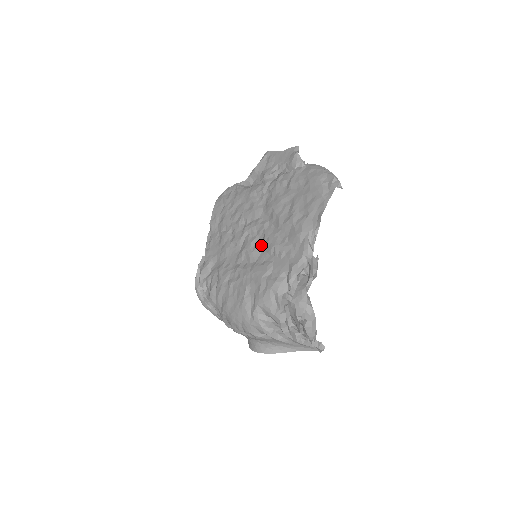
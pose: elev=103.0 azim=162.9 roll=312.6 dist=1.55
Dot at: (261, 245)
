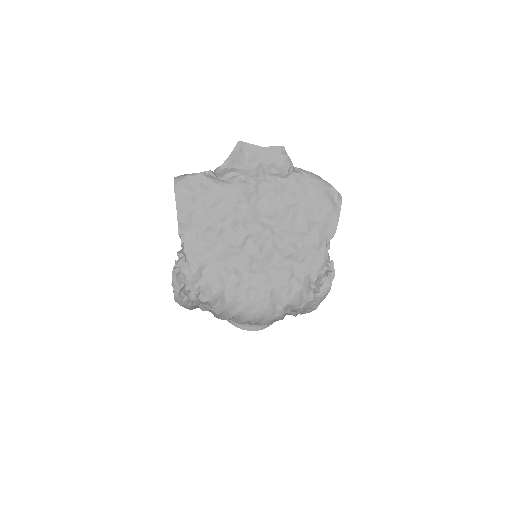
Dot at: (272, 250)
